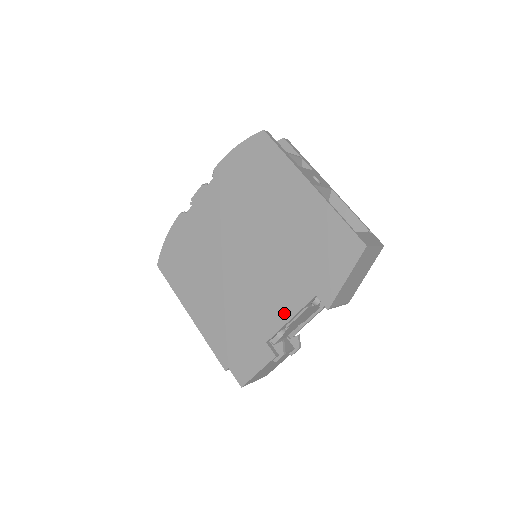
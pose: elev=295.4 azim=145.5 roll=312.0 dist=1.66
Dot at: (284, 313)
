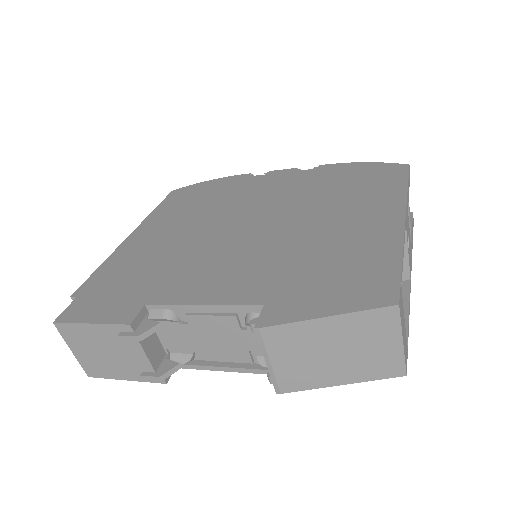
Dot at: (206, 294)
